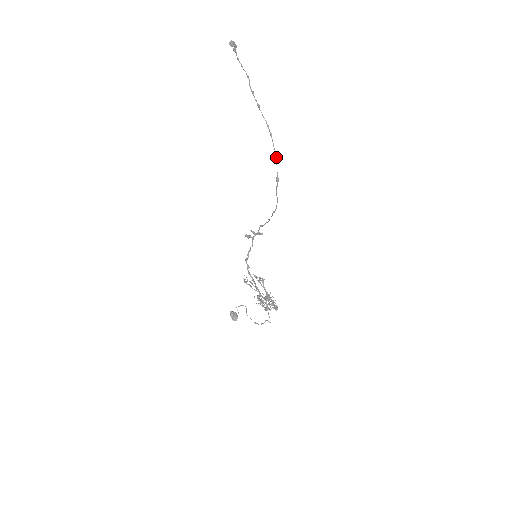
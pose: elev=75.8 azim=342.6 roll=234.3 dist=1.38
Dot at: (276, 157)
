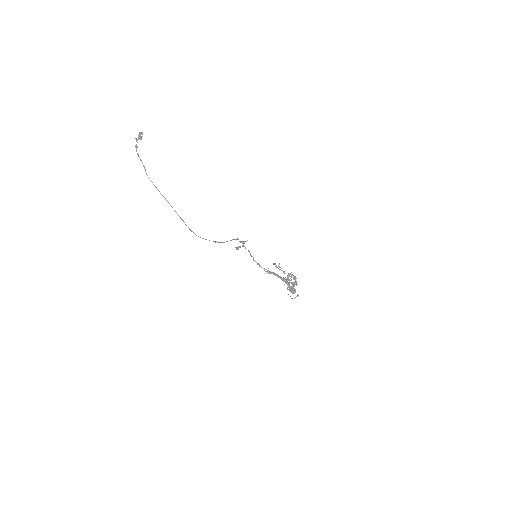
Dot at: (180, 217)
